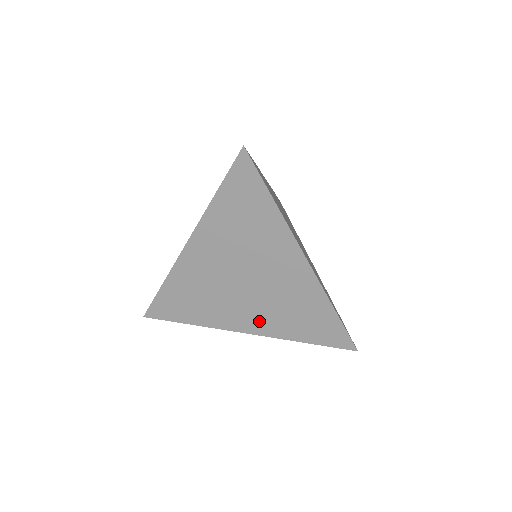
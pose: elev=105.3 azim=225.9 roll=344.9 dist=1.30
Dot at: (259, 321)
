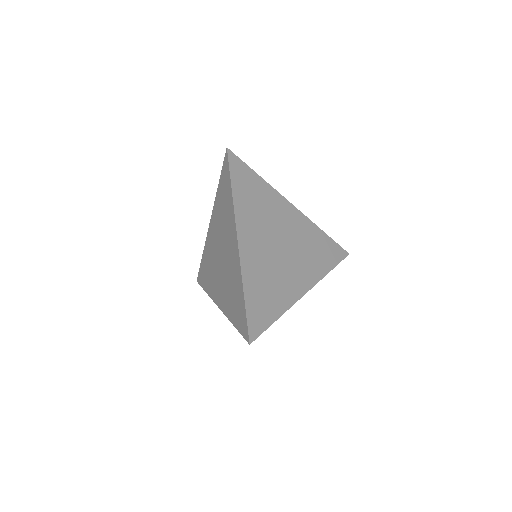
Dot at: (222, 296)
